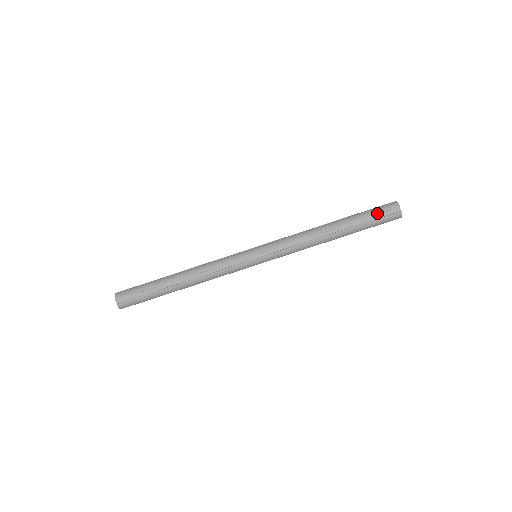
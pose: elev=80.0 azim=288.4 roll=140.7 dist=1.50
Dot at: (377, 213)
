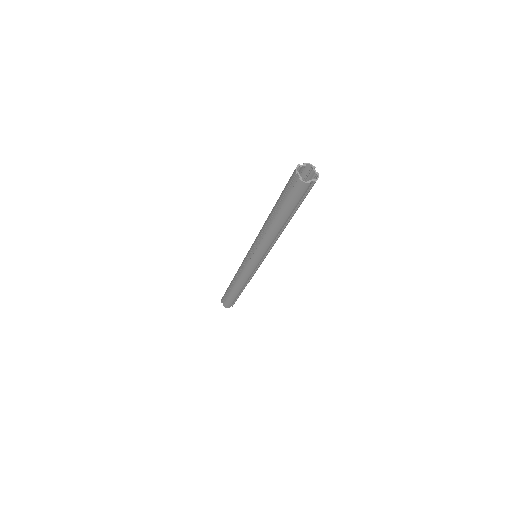
Dot at: (285, 189)
